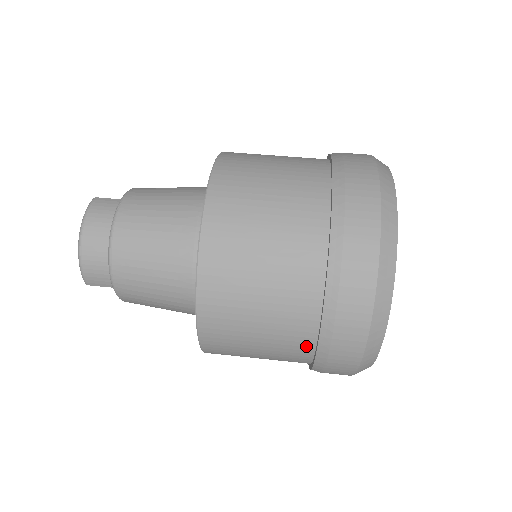
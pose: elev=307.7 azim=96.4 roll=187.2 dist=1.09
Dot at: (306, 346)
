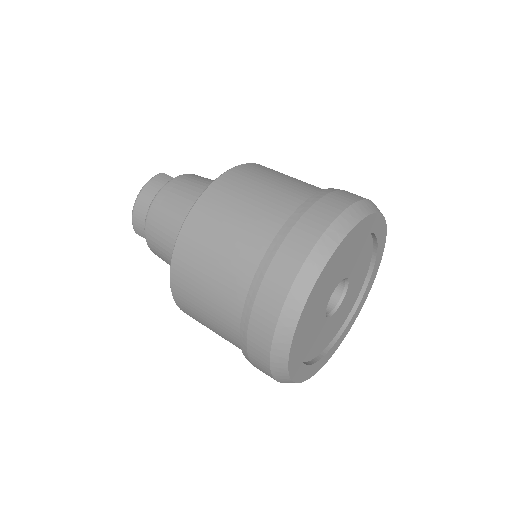
Dot at: (237, 334)
